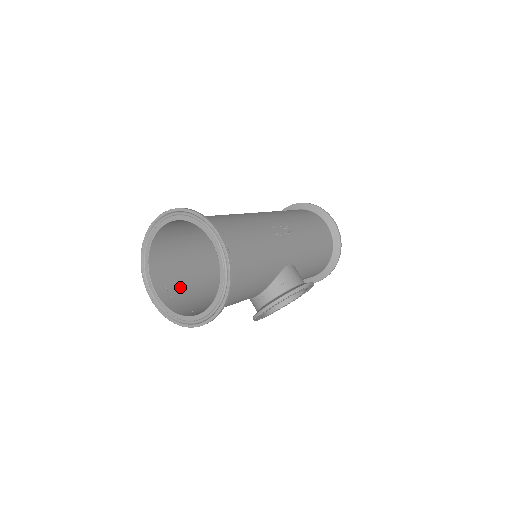
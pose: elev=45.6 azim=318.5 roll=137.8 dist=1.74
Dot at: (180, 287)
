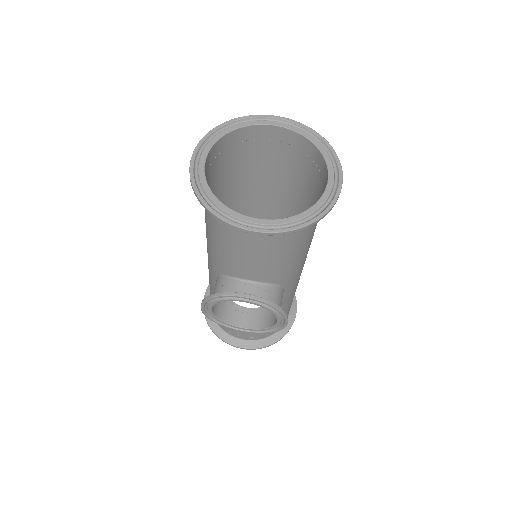
Dot at: occluded
